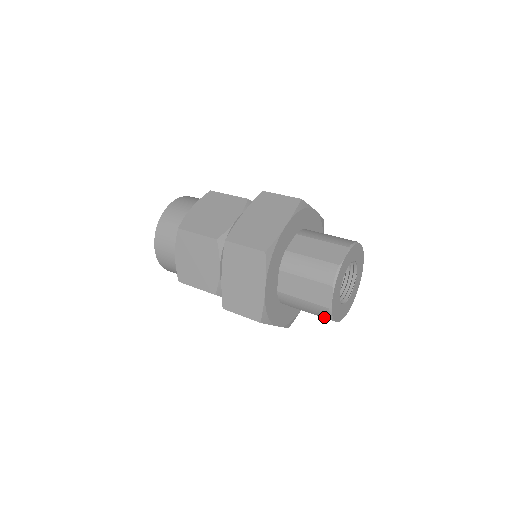
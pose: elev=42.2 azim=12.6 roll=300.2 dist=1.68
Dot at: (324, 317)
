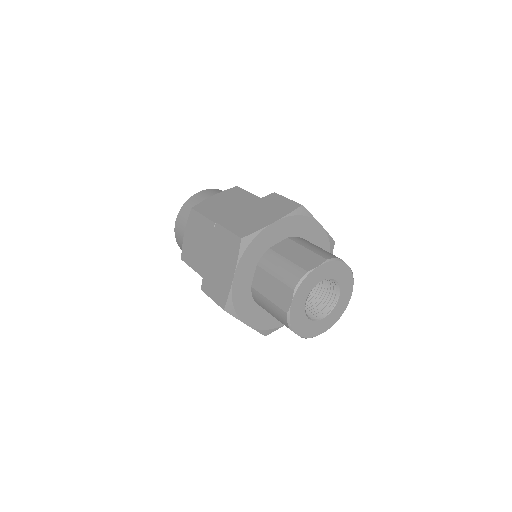
Dot at: occluded
